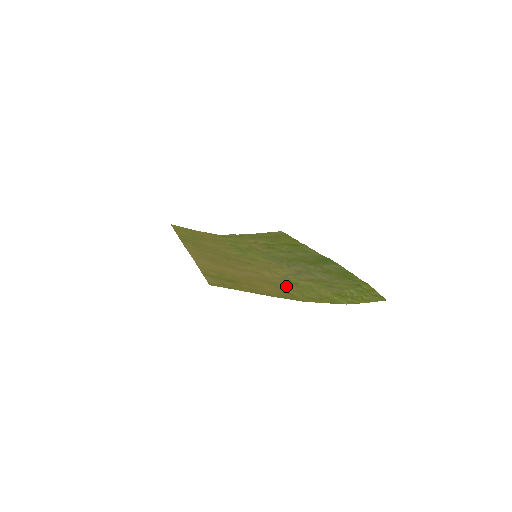
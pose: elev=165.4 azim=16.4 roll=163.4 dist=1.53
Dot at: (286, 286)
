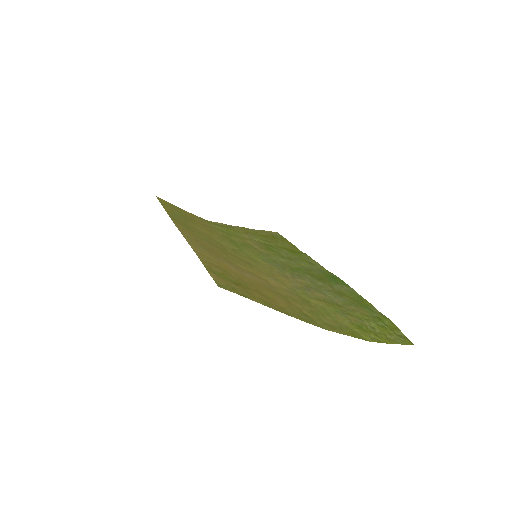
Dot at: (298, 303)
